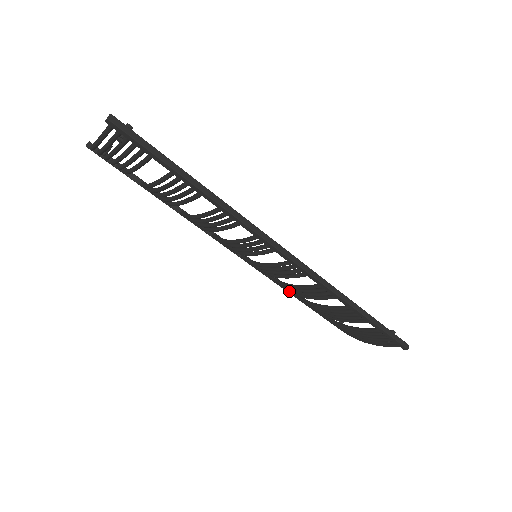
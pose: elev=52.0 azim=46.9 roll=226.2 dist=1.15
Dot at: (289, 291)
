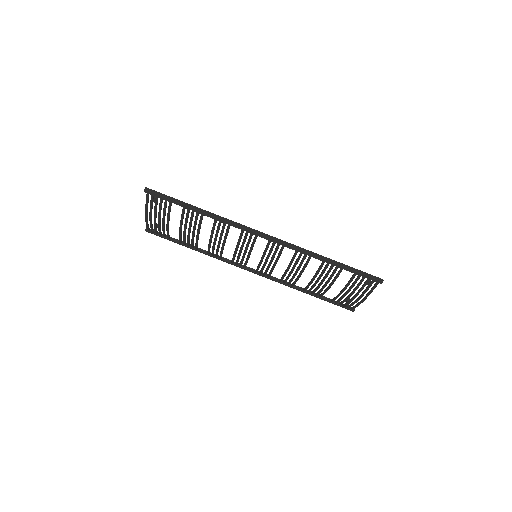
Dot at: (292, 280)
